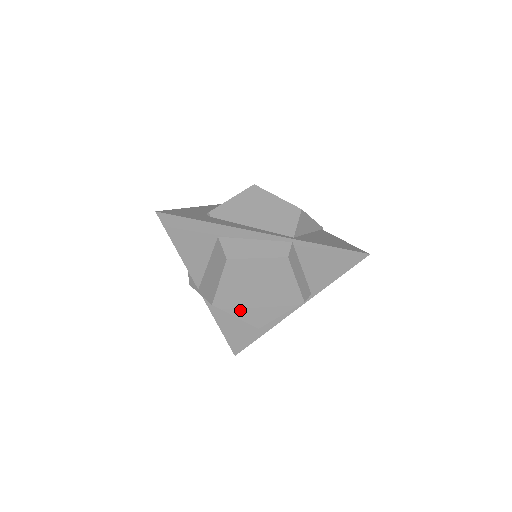
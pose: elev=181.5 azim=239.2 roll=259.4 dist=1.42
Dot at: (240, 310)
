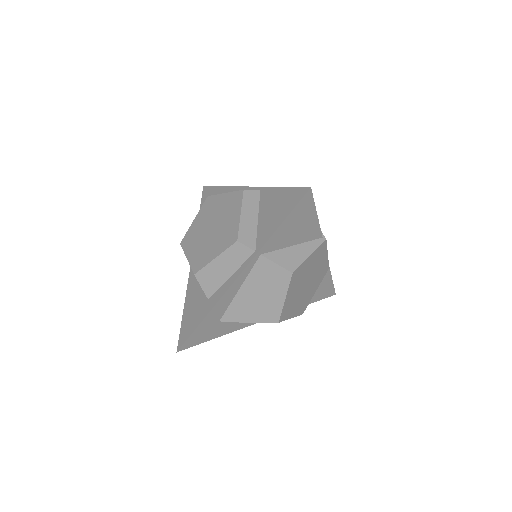
Dot at: (193, 250)
